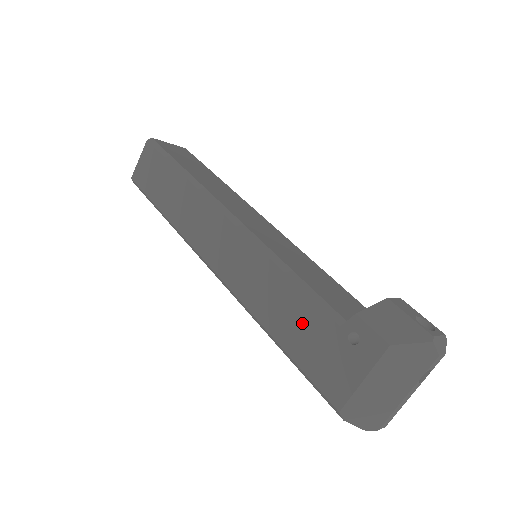
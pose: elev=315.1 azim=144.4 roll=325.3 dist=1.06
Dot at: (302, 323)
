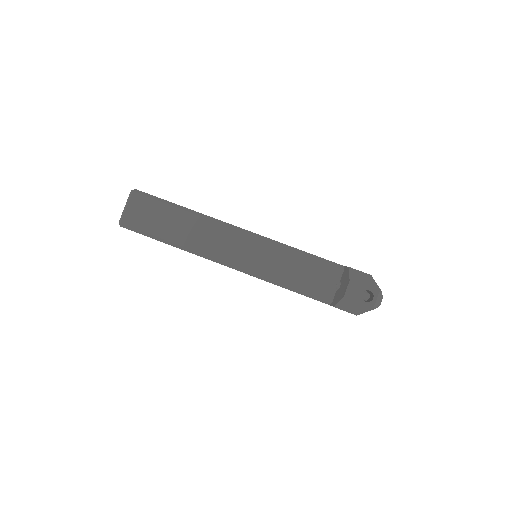
Dot at: occluded
